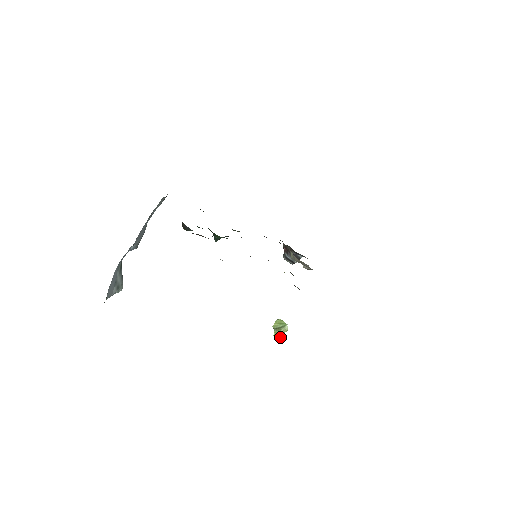
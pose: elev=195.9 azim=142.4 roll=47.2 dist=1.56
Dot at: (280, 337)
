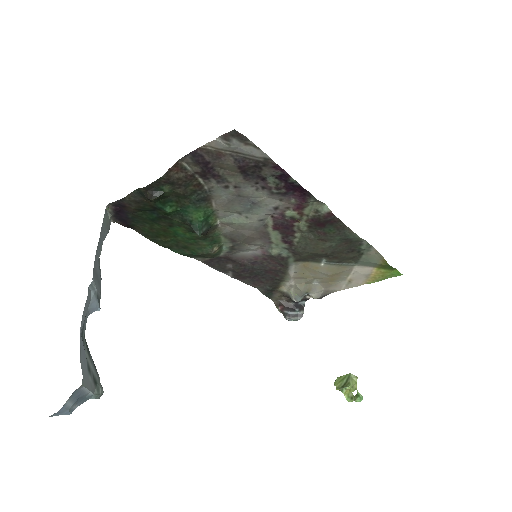
Dot at: (356, 394)
